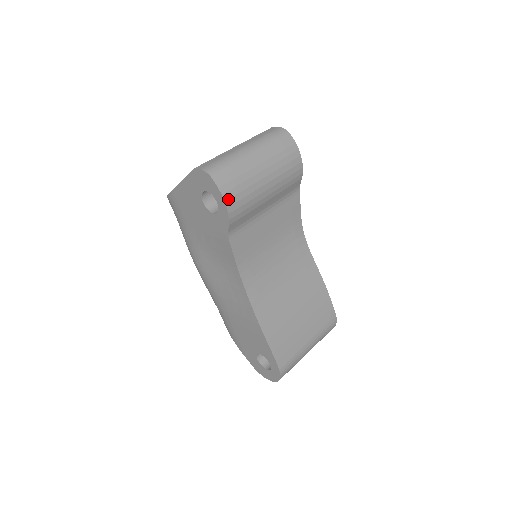
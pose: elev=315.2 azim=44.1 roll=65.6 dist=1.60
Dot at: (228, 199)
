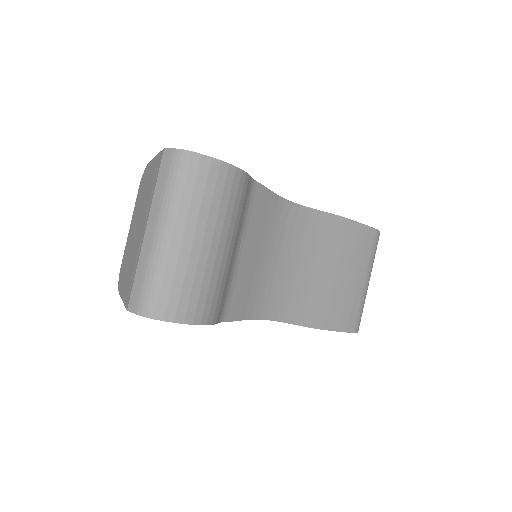
Dot at: (194, 318)
